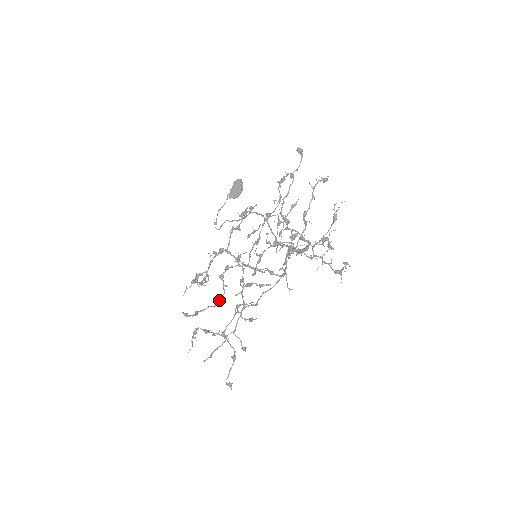
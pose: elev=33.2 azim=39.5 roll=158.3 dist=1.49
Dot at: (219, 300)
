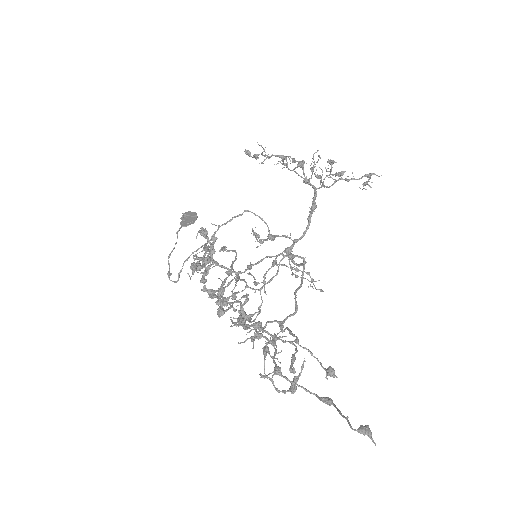
Dot at: (241, 309)
